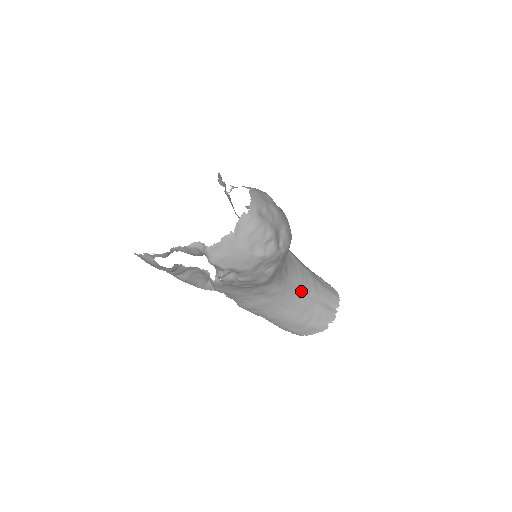
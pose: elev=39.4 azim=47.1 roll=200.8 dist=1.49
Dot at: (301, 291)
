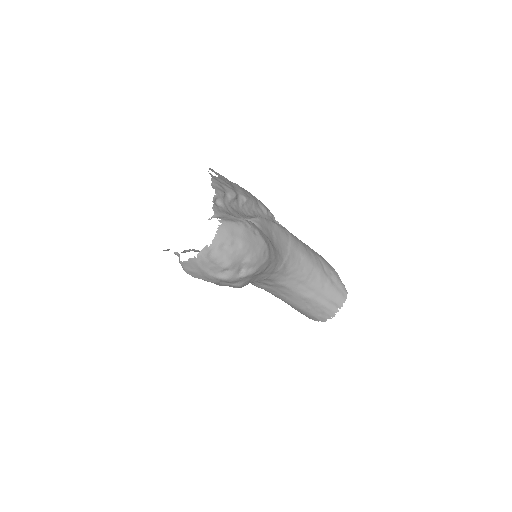
Dot at: (304, 287)
